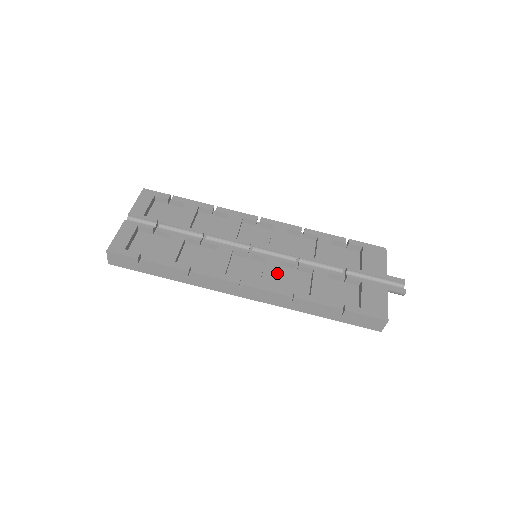
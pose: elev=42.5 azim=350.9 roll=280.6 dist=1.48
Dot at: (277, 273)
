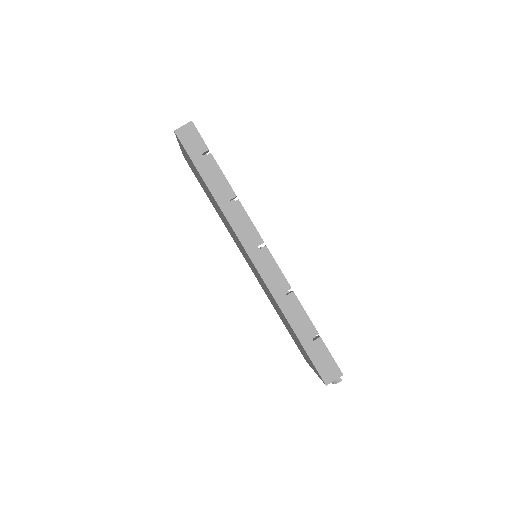
Dot at: occluded
